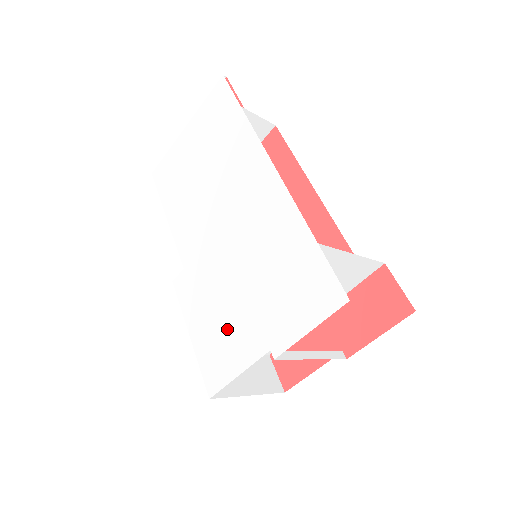
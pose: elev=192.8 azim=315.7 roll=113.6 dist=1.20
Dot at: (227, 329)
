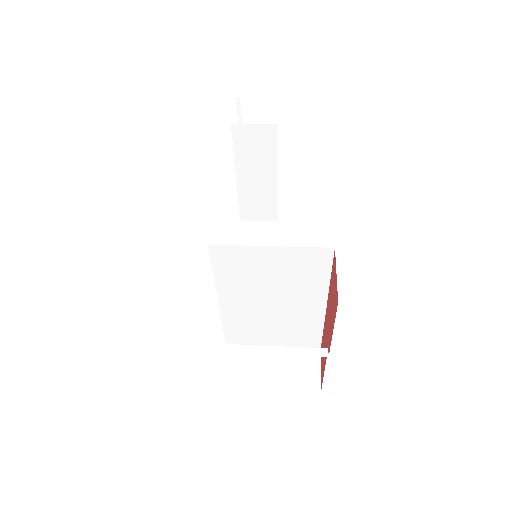
Dot at: occluded
